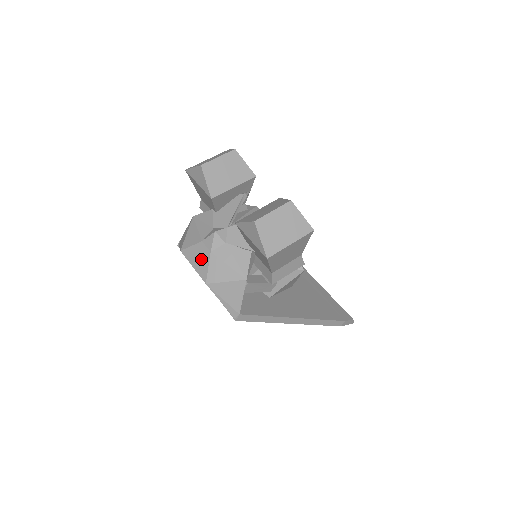
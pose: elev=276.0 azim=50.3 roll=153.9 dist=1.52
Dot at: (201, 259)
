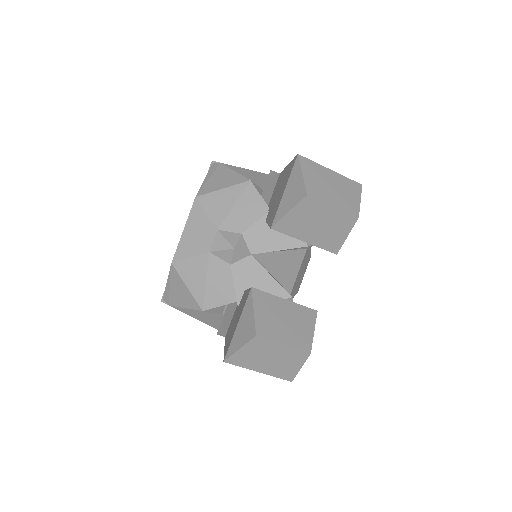
Dot at: (196, 240)
